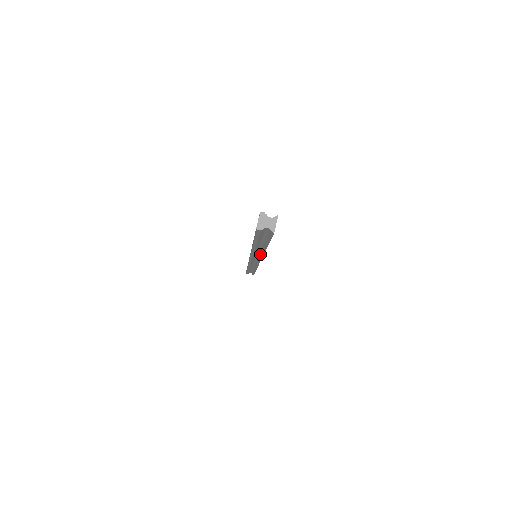
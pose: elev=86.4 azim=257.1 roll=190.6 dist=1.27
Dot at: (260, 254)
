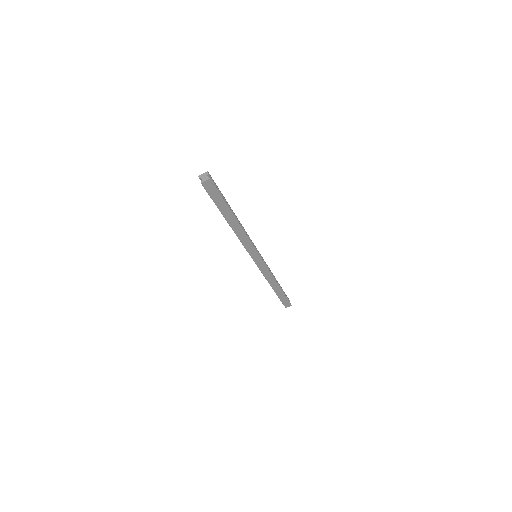
Dot at: (241, 240)
